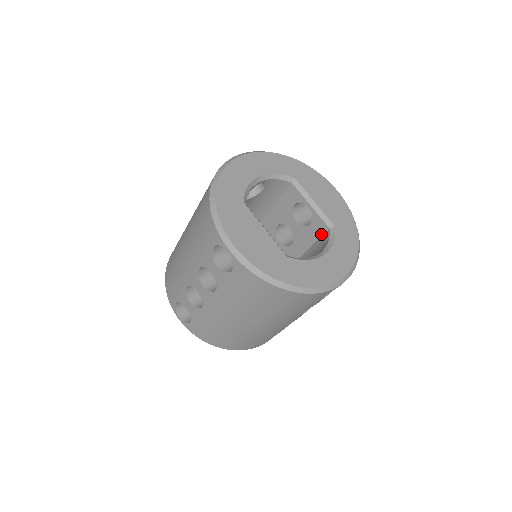
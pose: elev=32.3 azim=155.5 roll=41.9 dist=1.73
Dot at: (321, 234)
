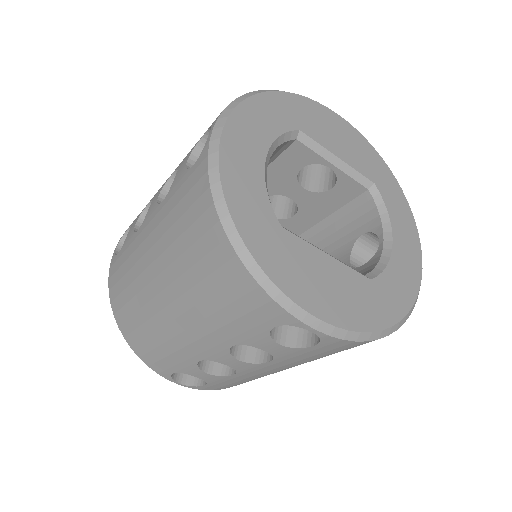
Dot at: (351, 198)
